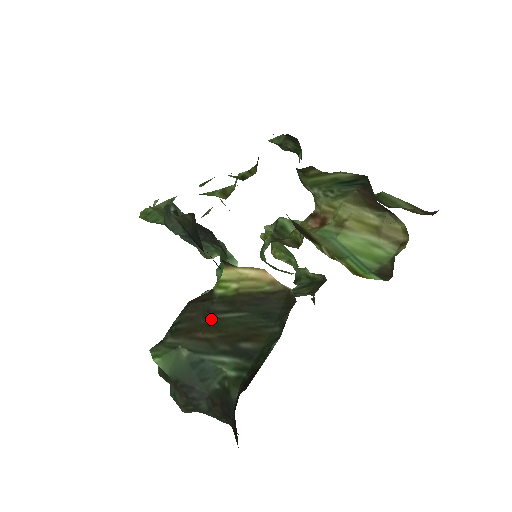
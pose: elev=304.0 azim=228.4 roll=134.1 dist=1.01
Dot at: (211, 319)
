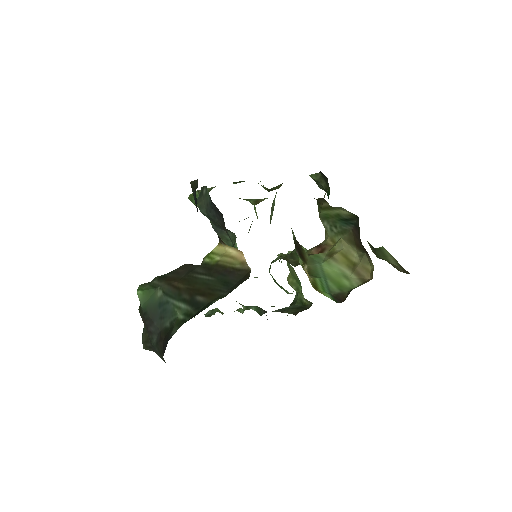
Dot at: (189, 276)
